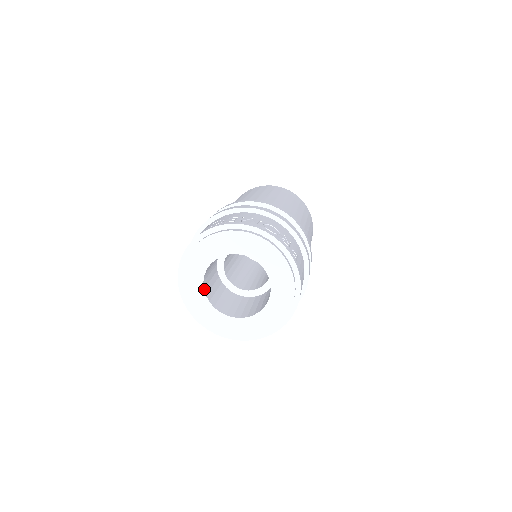
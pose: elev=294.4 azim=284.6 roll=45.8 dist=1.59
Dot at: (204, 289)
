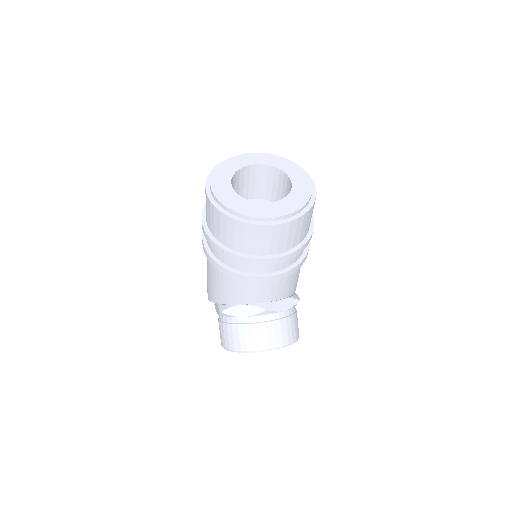
Dot at: (235, 193)
